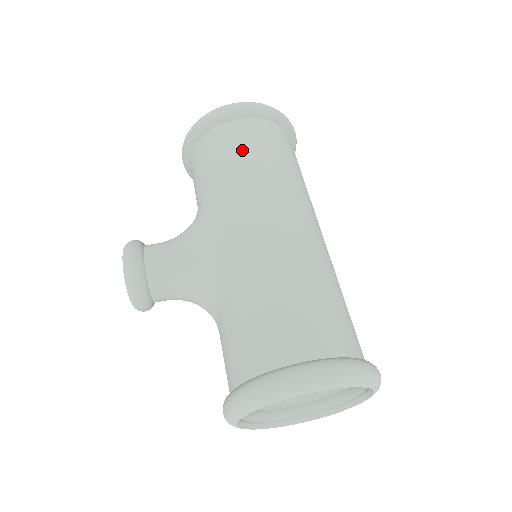
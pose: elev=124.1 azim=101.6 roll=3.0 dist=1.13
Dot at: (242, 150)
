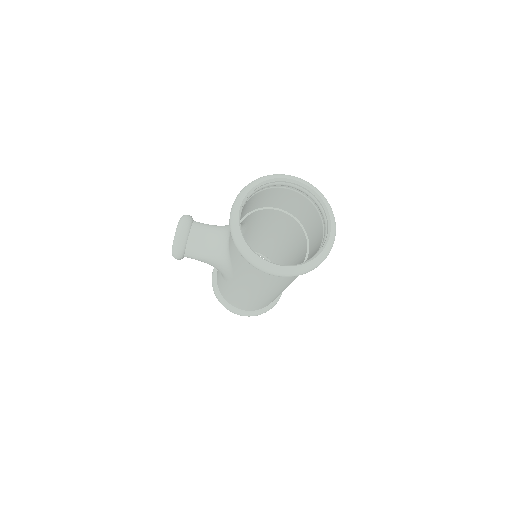
Dot at: (260, 278)
